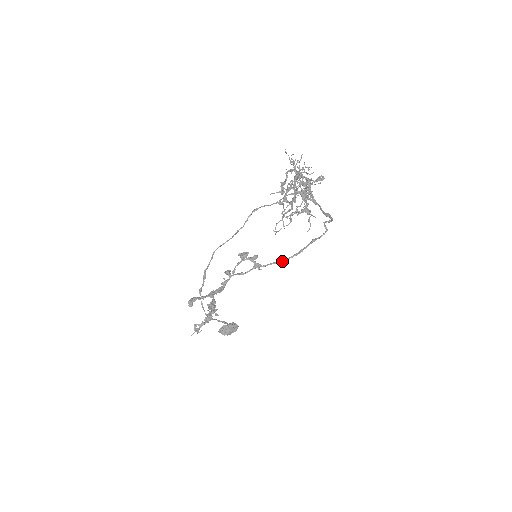
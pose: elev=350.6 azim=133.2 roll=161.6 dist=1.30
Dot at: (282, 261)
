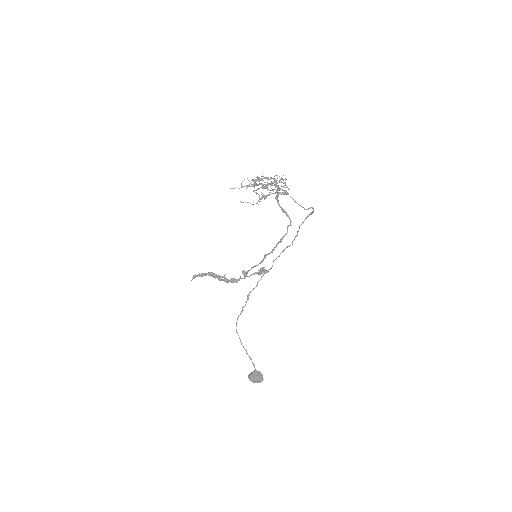
Dot at: (264, 258)
